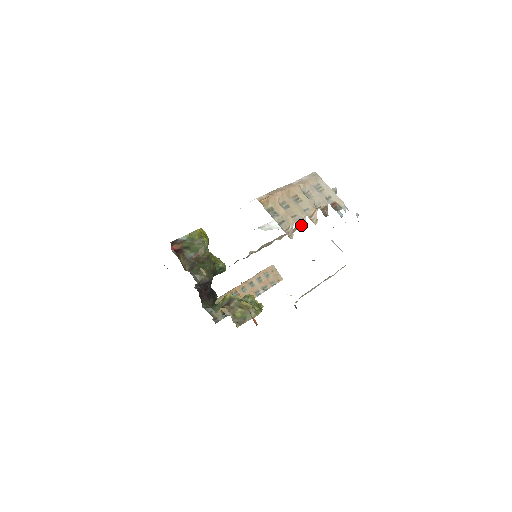
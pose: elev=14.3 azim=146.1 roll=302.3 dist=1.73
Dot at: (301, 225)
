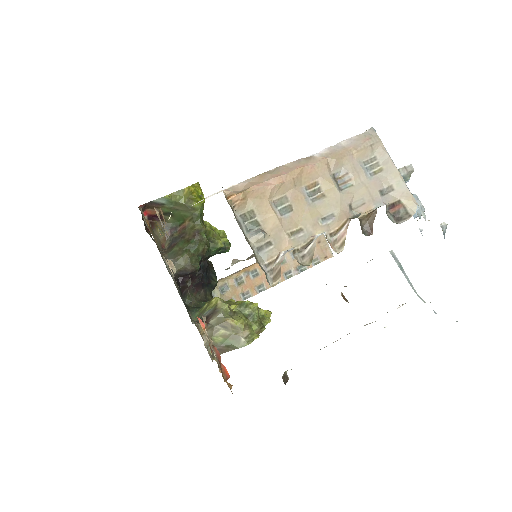
Dot at: (305, 254)
